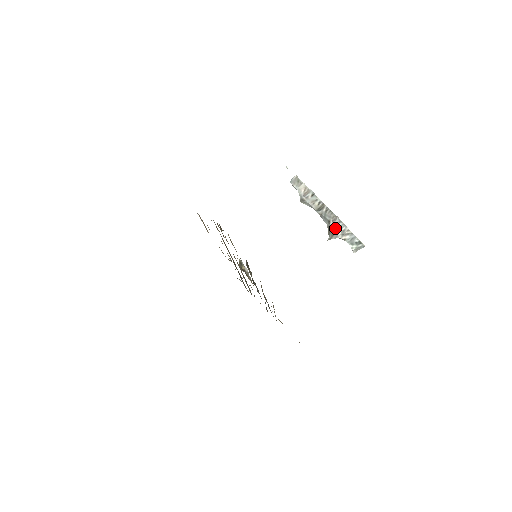
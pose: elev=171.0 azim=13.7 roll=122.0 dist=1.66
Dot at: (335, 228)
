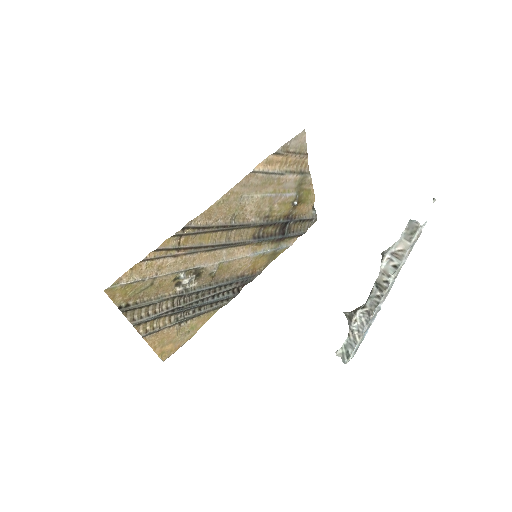
Dot at: (357, 318)
